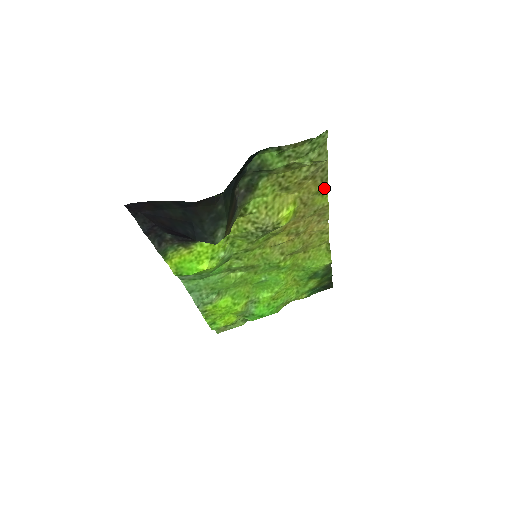
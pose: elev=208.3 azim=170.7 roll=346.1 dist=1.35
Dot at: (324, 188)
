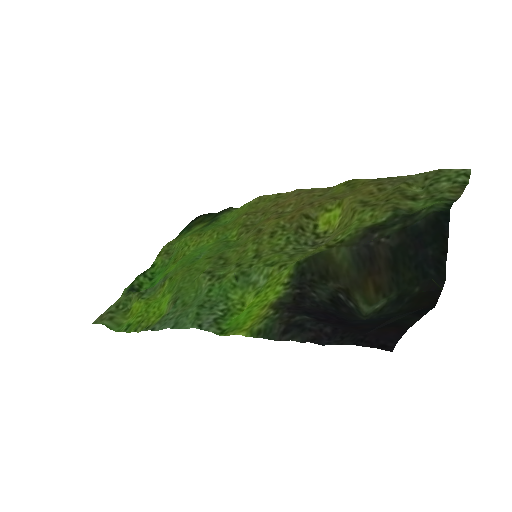
Dot at: (358, 181)
